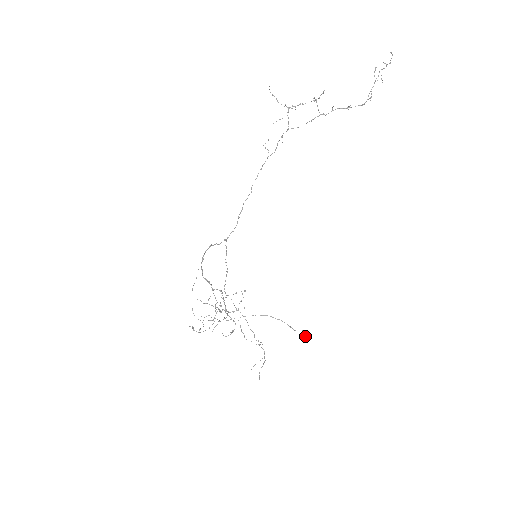
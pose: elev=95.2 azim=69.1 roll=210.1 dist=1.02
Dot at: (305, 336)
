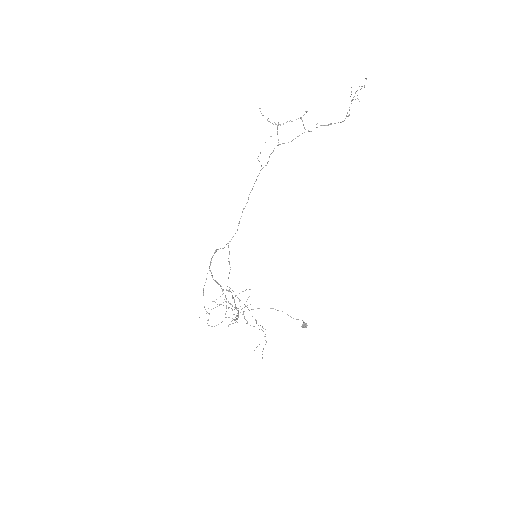
Dot at: (303, 323)
